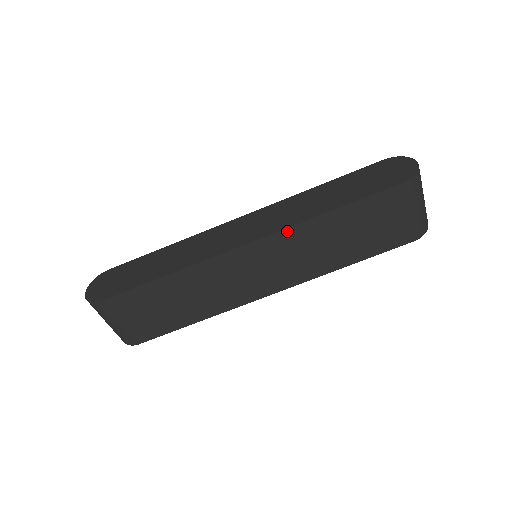
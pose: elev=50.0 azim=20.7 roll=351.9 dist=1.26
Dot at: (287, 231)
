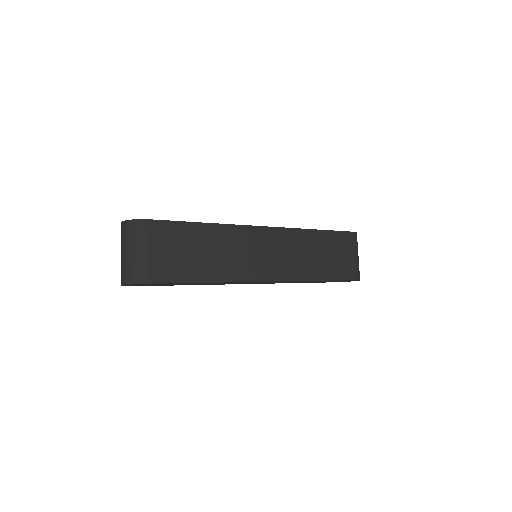
Dot at: (290, 230)
